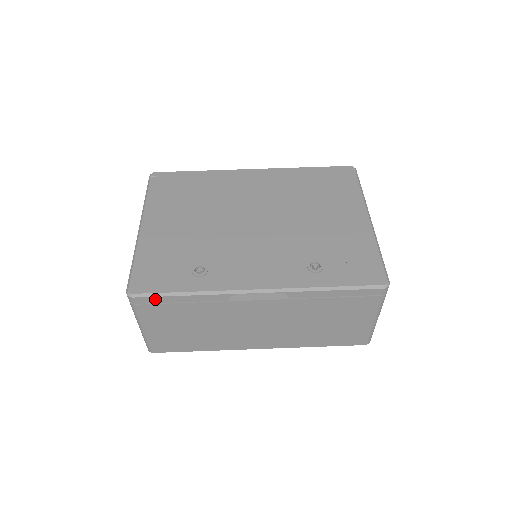
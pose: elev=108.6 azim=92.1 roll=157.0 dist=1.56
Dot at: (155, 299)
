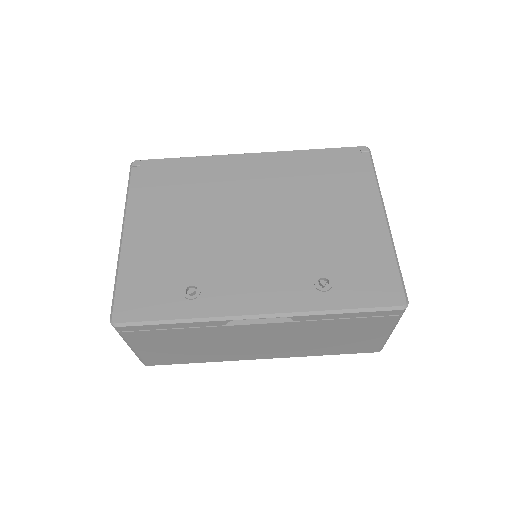
Dot at: (143, 327)
